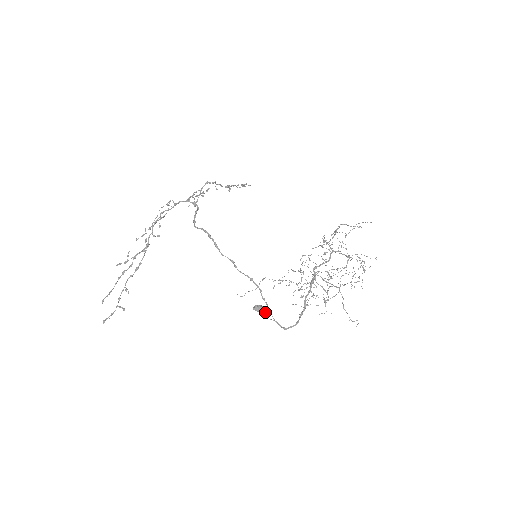
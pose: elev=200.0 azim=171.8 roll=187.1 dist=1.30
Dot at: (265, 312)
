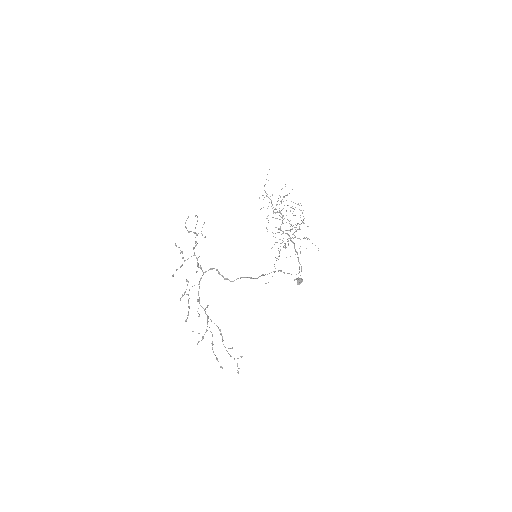
Dot at: occluded
